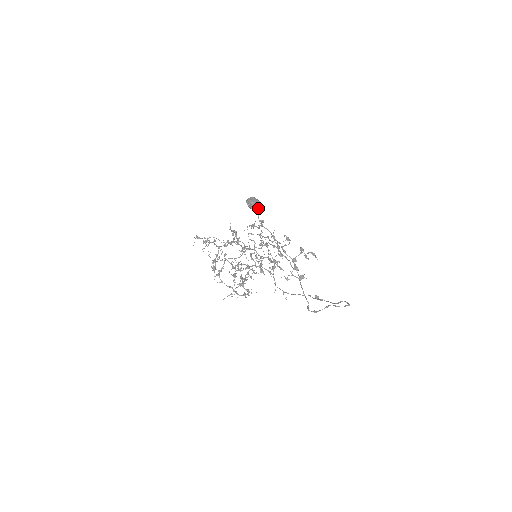
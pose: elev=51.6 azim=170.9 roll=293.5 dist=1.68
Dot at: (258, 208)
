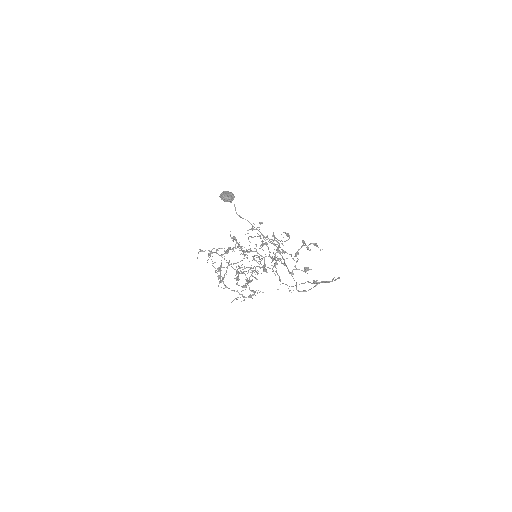
Dot at: (230, 199)
